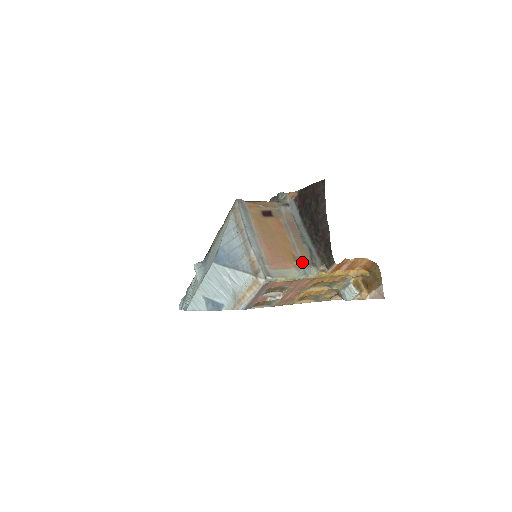
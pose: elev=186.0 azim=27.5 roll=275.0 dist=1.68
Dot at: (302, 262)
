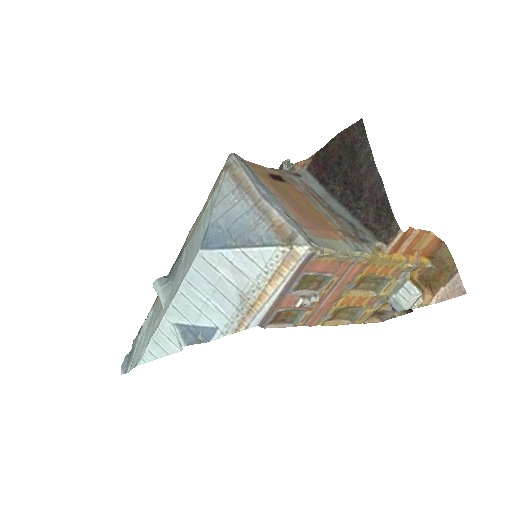
Dot at: (348, 235)
